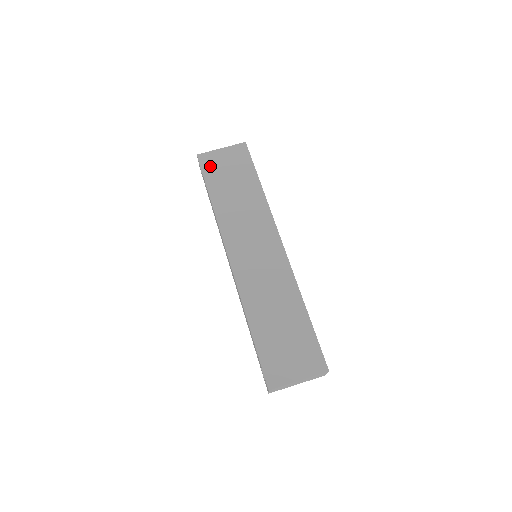
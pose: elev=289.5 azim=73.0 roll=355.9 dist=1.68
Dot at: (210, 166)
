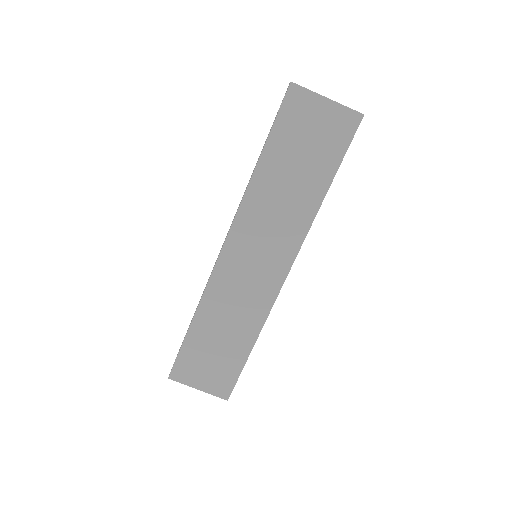
Dot at: (293, 114)
